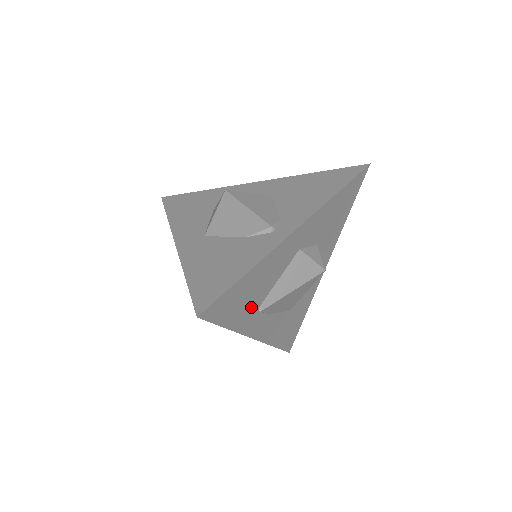
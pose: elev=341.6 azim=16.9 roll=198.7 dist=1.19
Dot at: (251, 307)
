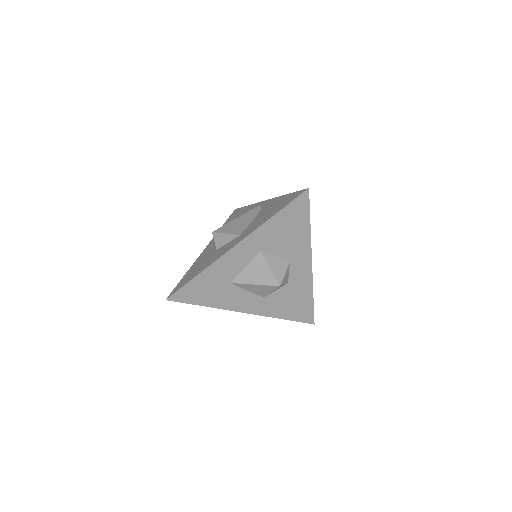
Dot at: occluded
